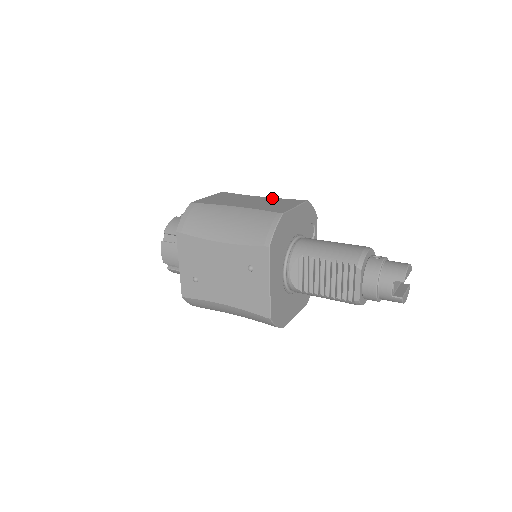
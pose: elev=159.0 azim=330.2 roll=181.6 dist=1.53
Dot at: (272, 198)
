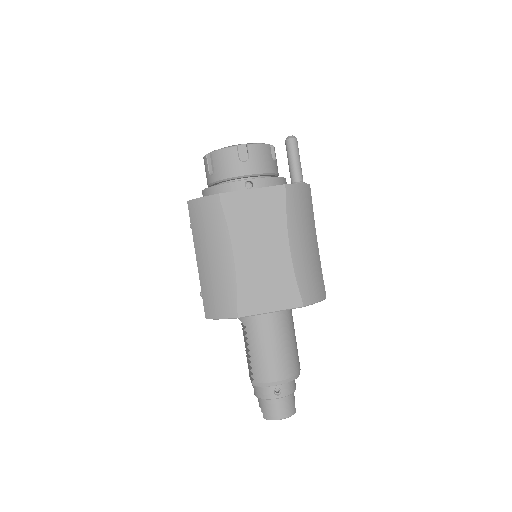
Dot at: (289, 265)
